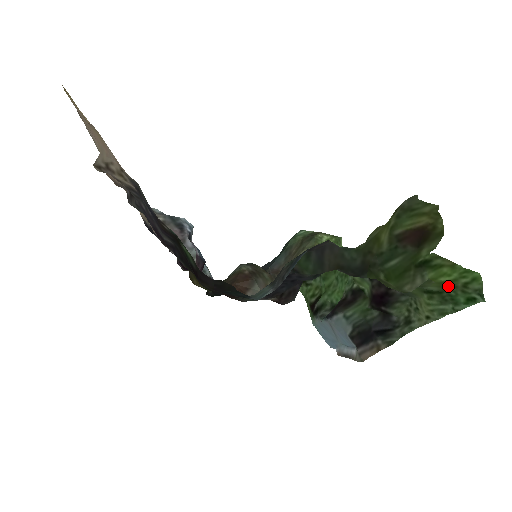
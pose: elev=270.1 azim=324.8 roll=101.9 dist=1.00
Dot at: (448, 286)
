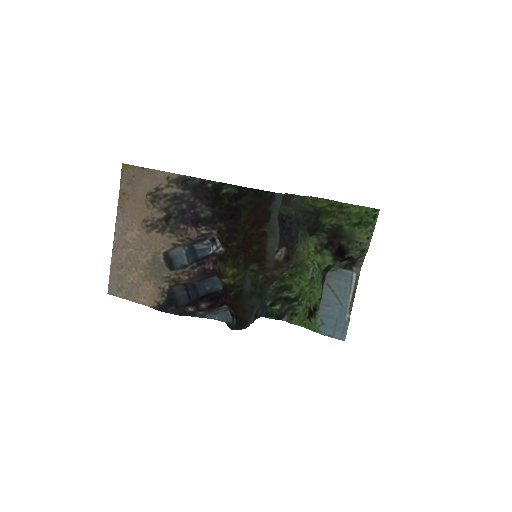
Dot at: (360, 217)
